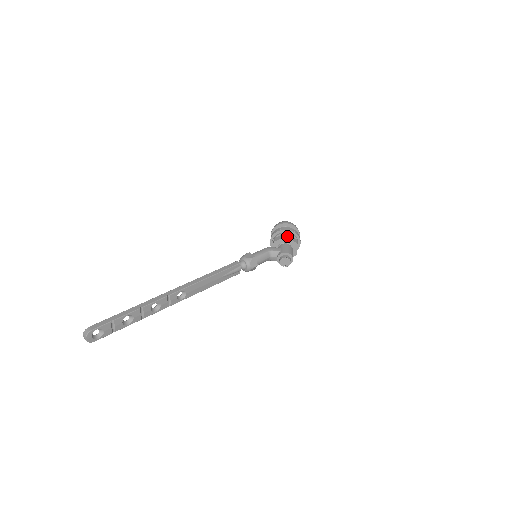
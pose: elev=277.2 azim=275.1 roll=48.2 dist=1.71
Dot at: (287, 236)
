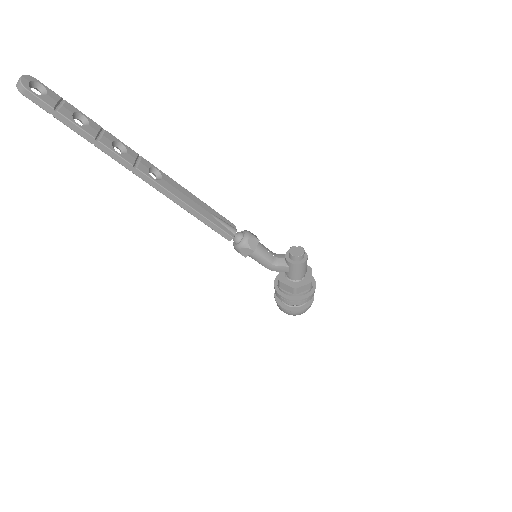
Dot at: occluded
